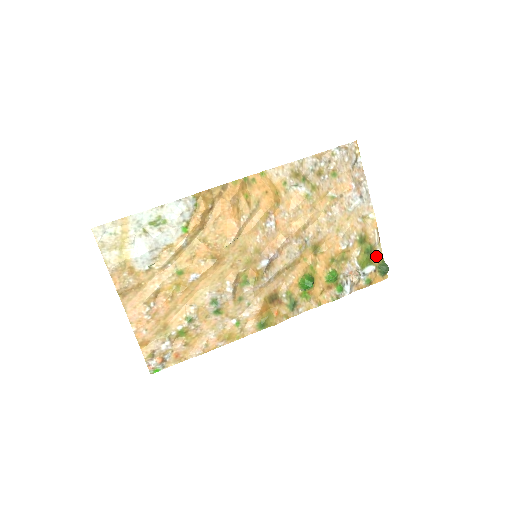
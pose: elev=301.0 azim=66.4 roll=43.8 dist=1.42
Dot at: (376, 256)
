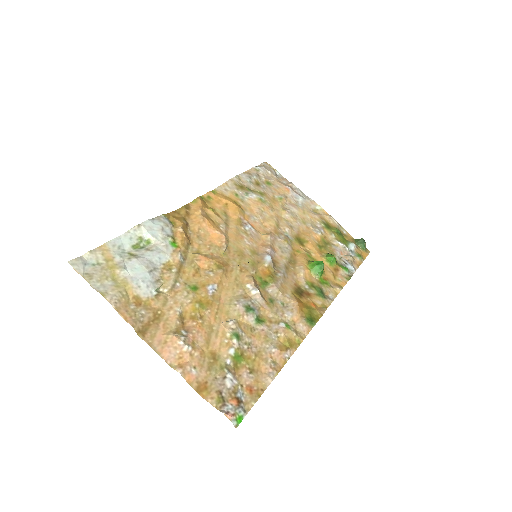
Dot at: (347, 237)
